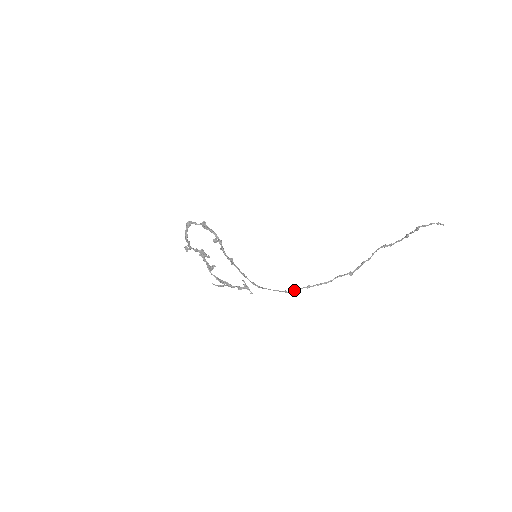
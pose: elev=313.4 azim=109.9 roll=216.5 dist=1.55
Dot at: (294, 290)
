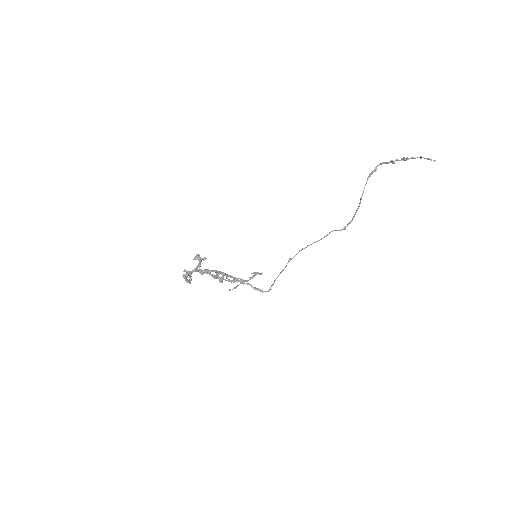
Dot at: (296, 254)
